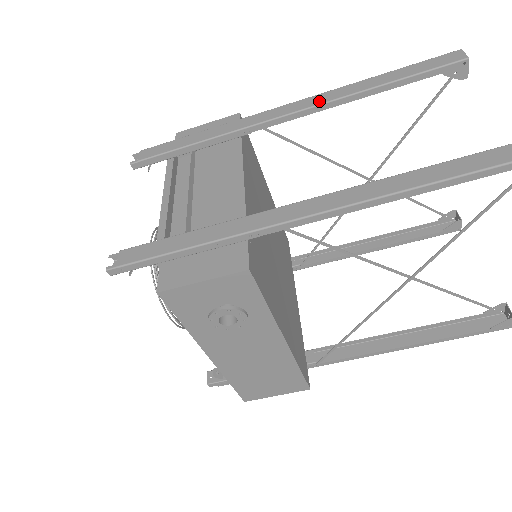
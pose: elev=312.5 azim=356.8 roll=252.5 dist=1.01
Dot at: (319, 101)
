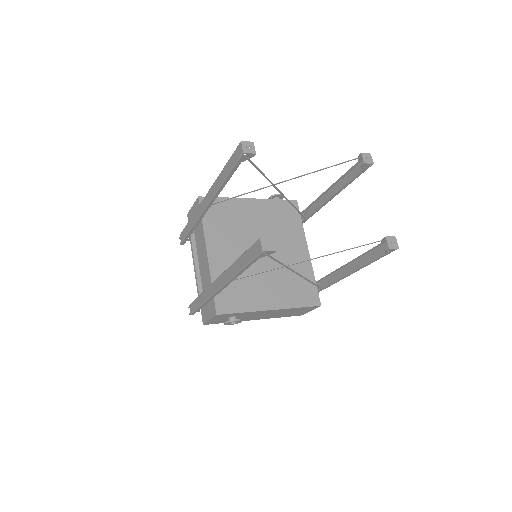
Dot at: (211, 196)
